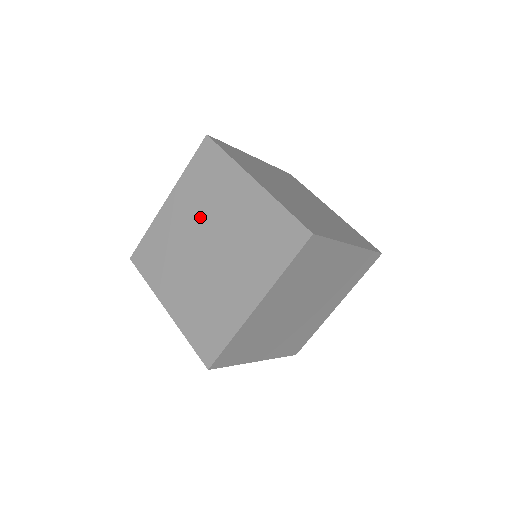
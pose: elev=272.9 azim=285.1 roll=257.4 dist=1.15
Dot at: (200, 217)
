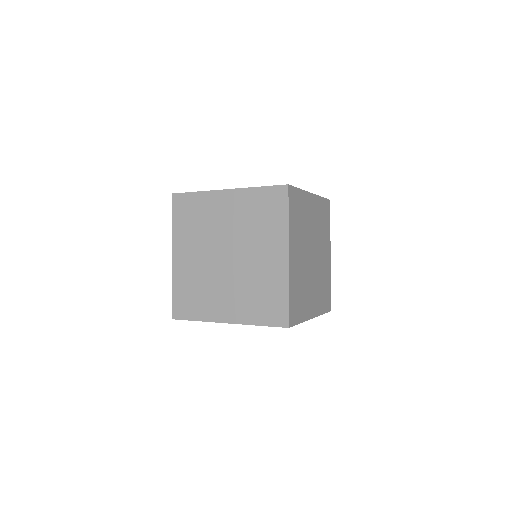
Dot at: (238, 232)
